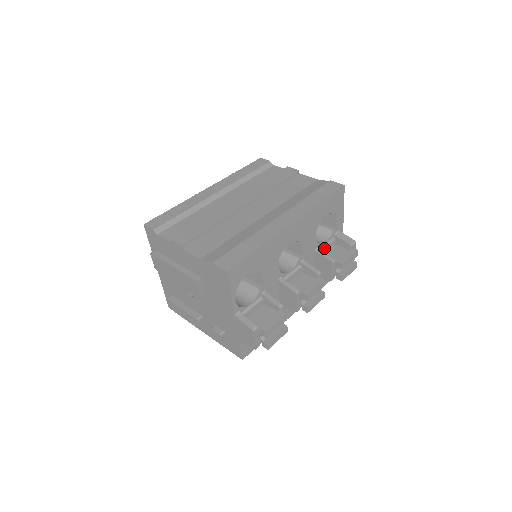
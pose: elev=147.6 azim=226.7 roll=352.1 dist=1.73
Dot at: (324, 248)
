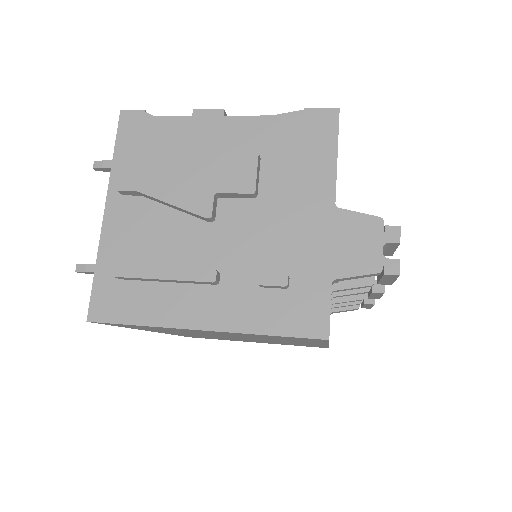
Dot at: occluded
